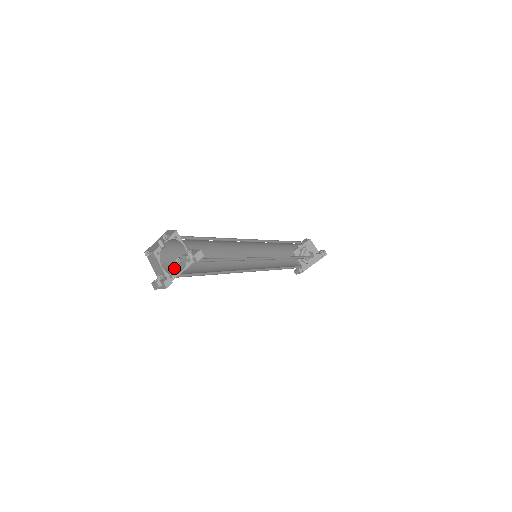
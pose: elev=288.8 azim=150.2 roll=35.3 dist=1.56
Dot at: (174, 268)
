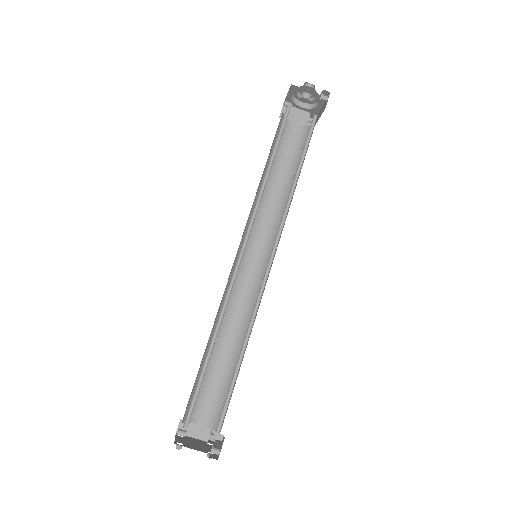
Dot at: (208, 408)
